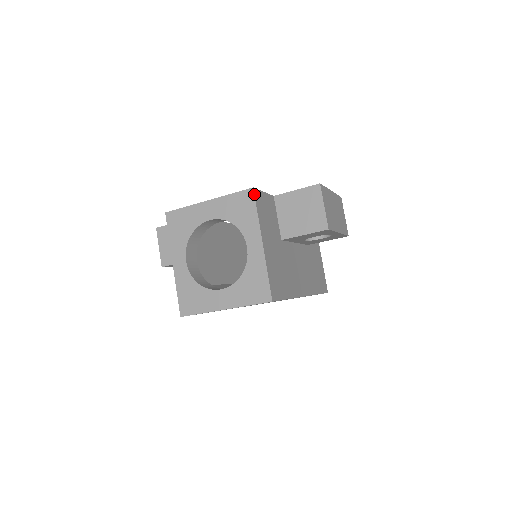
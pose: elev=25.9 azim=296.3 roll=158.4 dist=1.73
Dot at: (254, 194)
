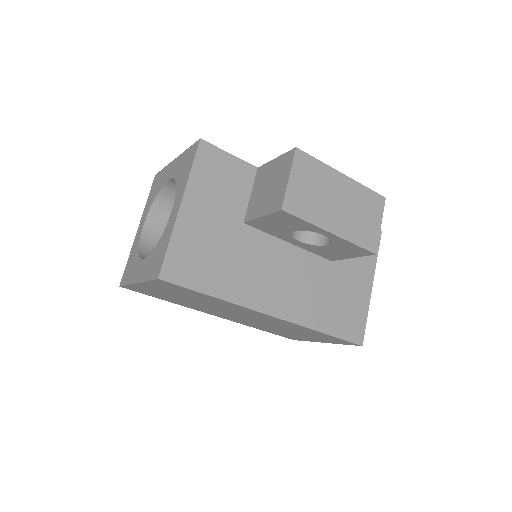
Dot at: (198, 146)
